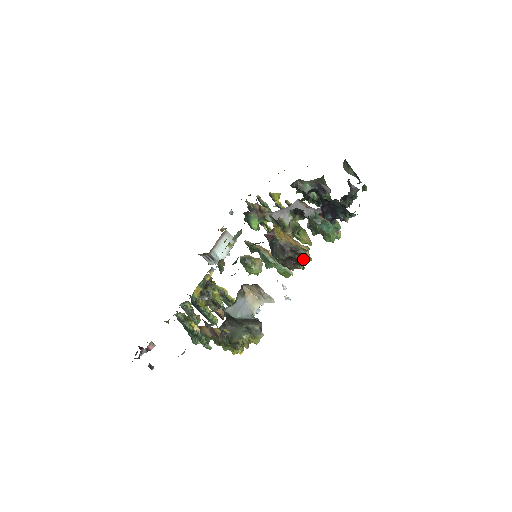
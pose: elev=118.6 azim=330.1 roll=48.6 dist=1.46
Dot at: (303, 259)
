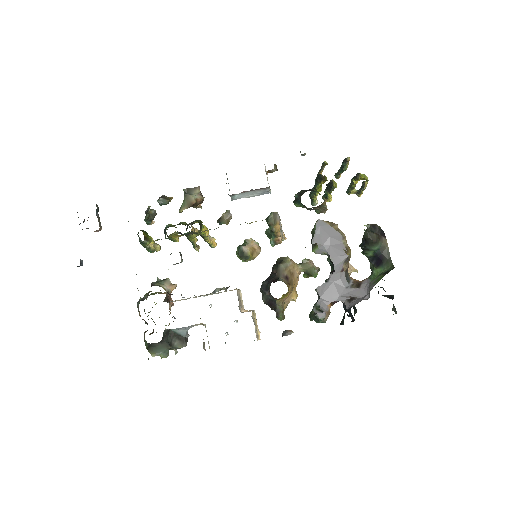
Dot at: occluded
